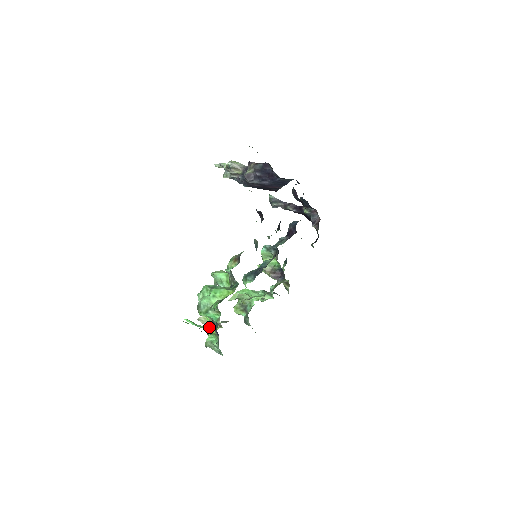
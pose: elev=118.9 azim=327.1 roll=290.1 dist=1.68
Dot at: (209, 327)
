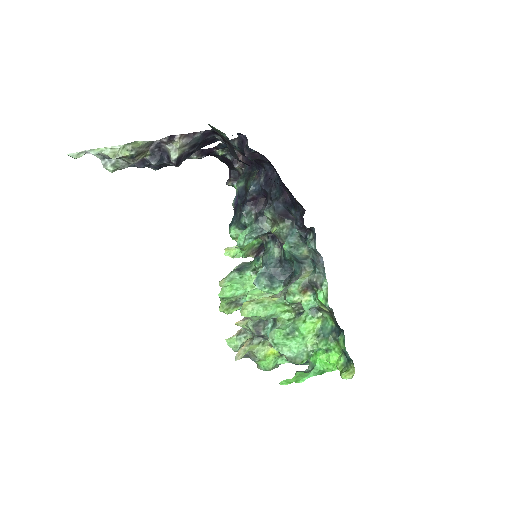
Dot at: (261, 356)
